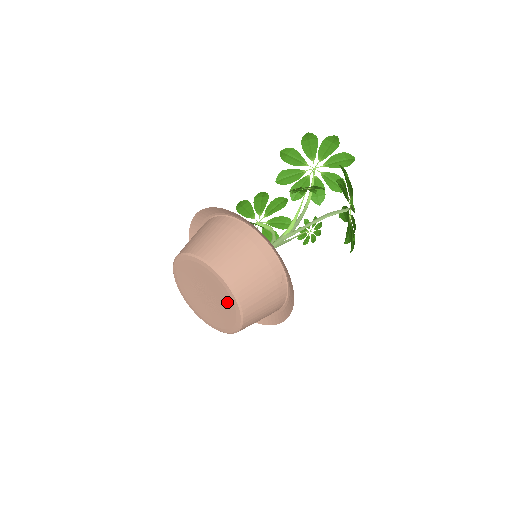
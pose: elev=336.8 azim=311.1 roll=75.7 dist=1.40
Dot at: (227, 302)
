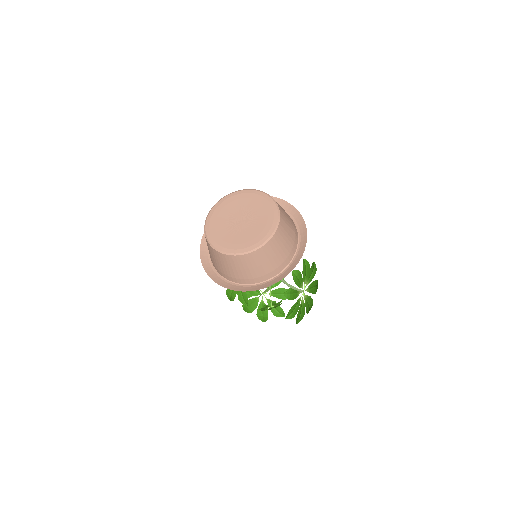
Dot at: (266, 214)
